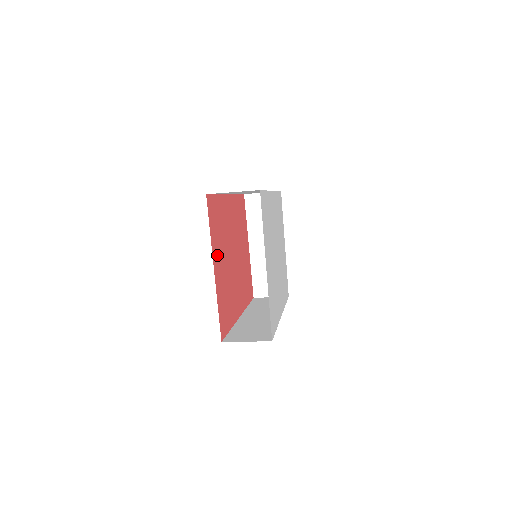
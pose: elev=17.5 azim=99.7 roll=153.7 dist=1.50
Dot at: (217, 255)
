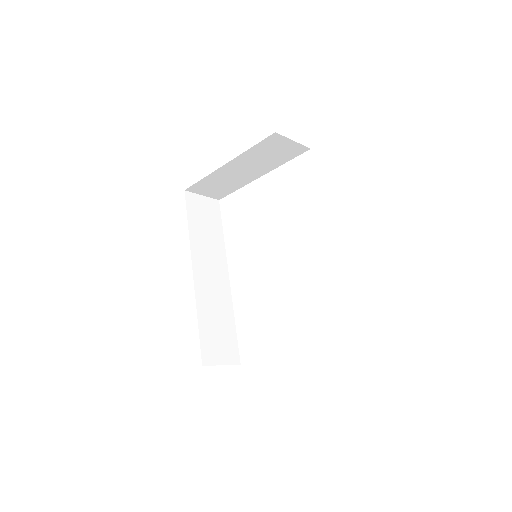
Dot at: occluded
